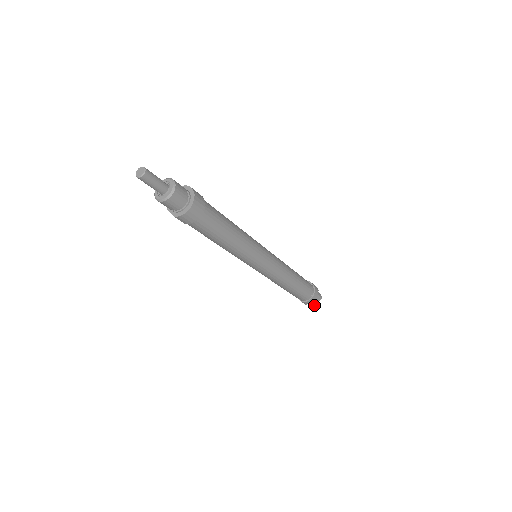
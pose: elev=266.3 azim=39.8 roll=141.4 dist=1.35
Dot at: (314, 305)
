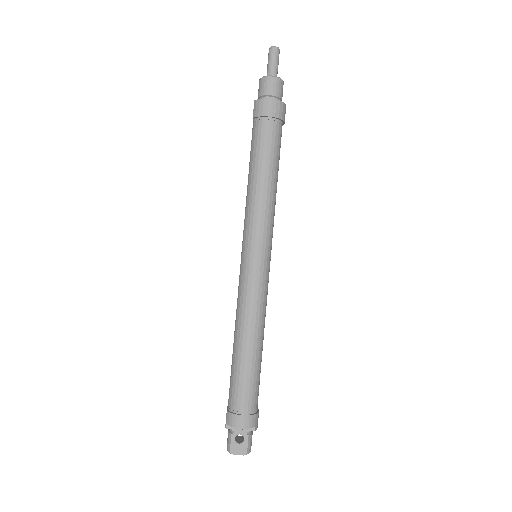
Dot at: (230, 449)
